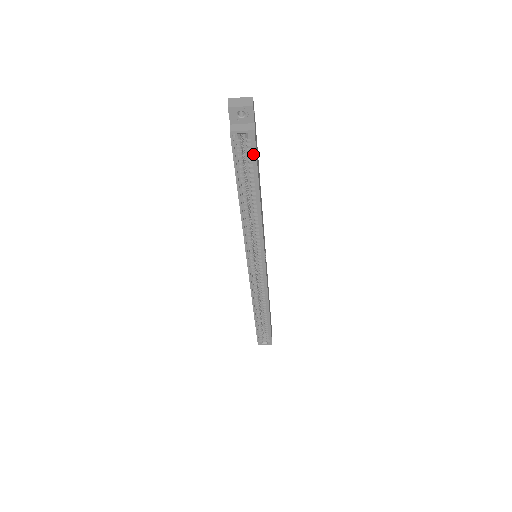
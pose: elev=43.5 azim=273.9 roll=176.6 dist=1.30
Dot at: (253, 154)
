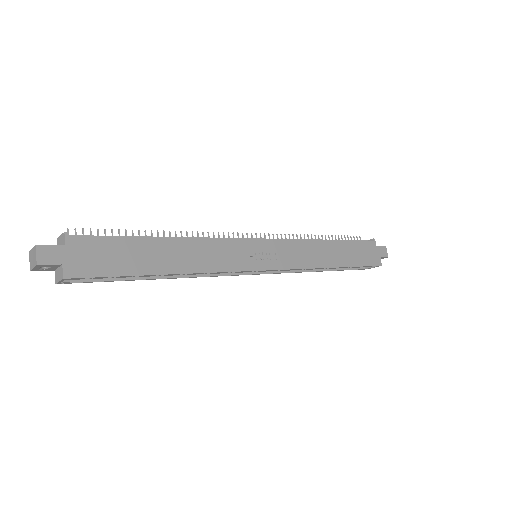
Dot at: (99, 274)
